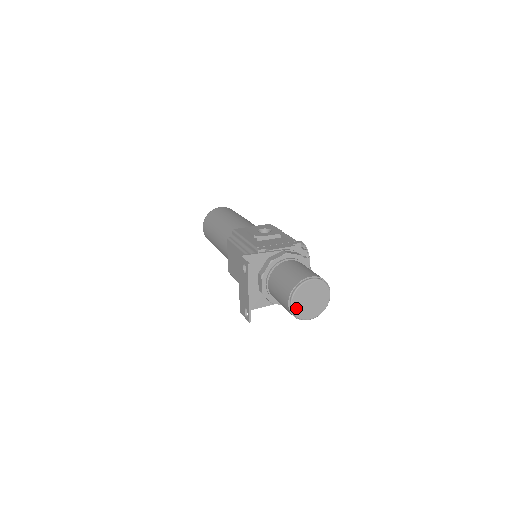
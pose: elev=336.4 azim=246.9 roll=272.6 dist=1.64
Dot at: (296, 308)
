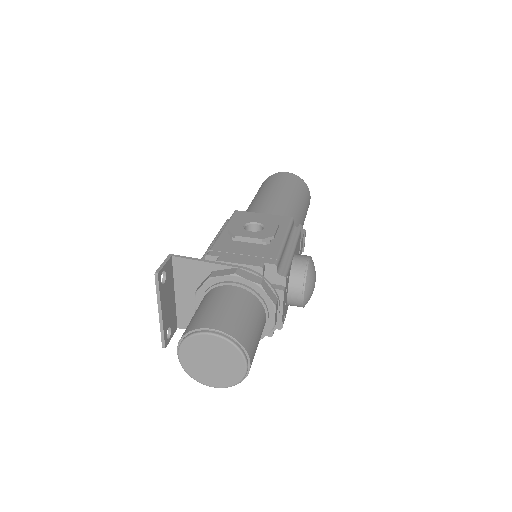
Dot at: (187, 363)
